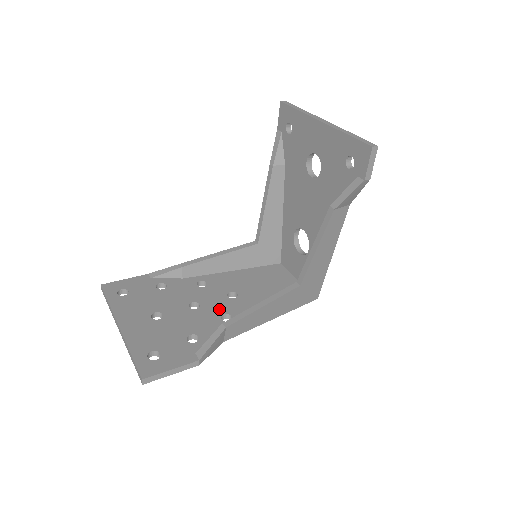
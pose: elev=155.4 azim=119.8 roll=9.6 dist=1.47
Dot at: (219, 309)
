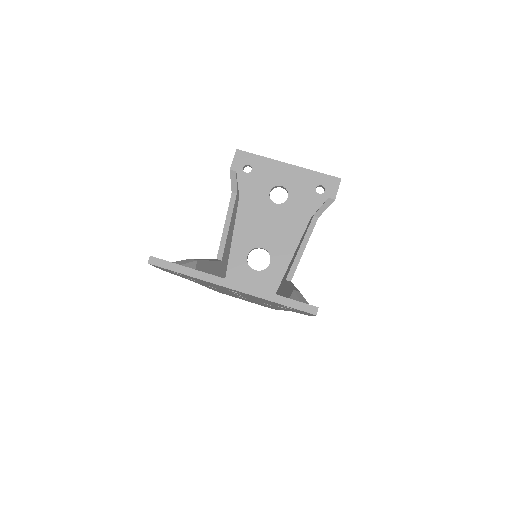
Dot at: occluded
